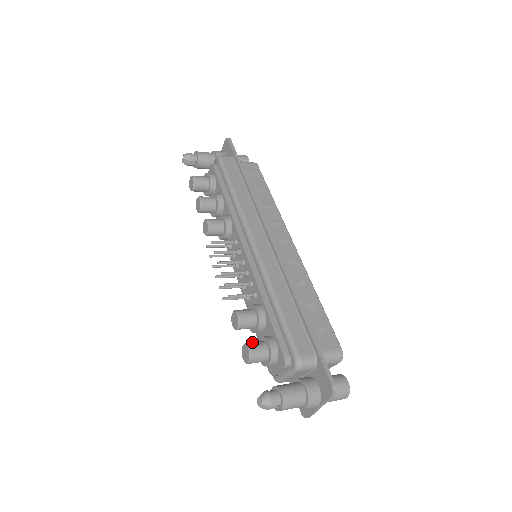
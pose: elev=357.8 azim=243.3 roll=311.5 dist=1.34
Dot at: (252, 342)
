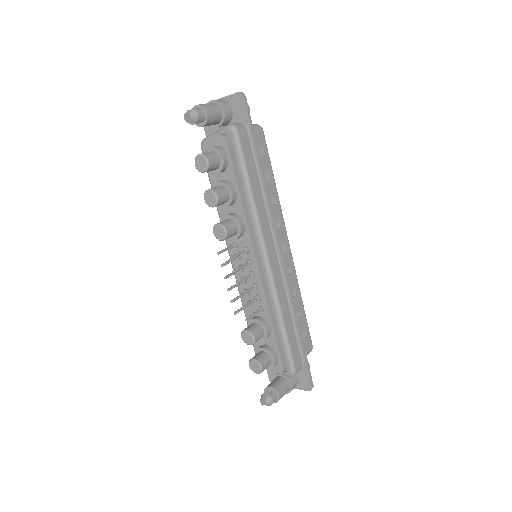
Dot at: (261, 358)
